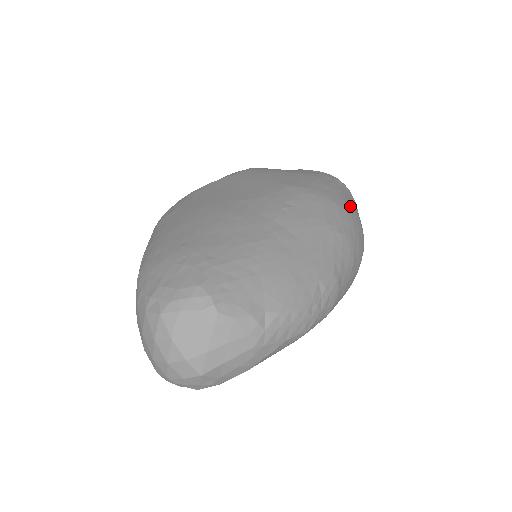
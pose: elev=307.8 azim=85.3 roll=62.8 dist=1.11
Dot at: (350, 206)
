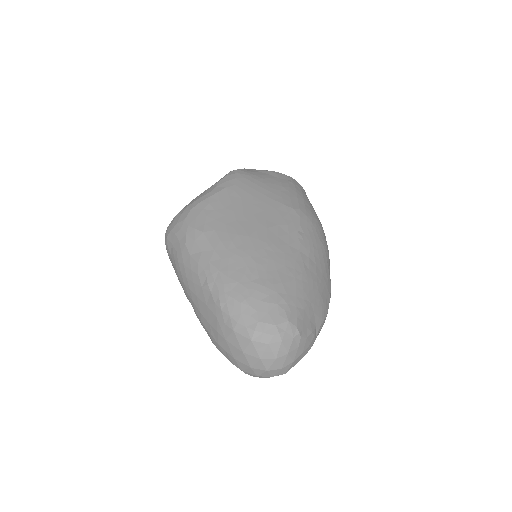
Dot at: occluded
